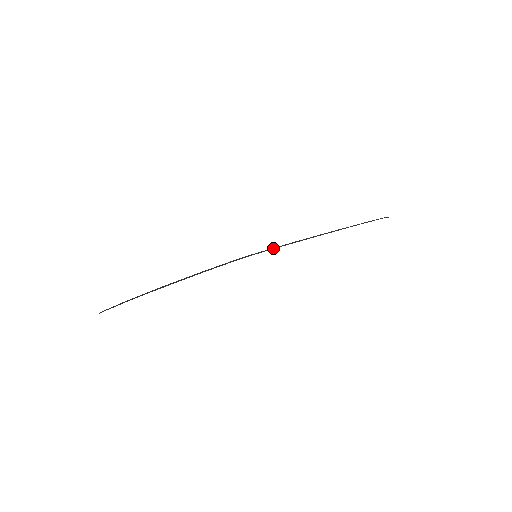
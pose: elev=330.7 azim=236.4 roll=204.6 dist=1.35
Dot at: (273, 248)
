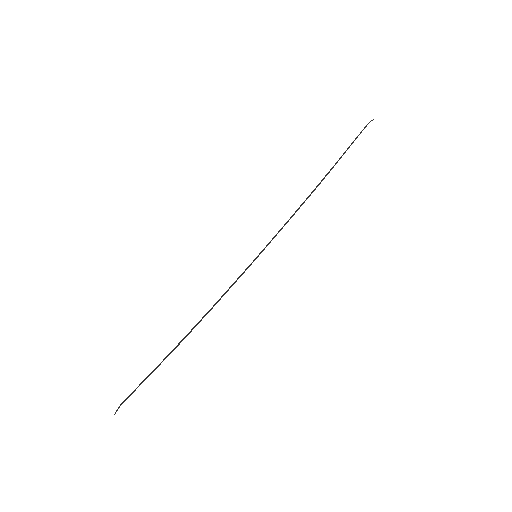
Dot at: (274, 236)
